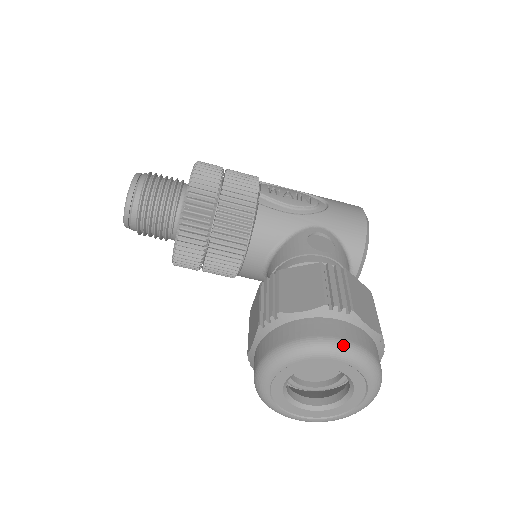
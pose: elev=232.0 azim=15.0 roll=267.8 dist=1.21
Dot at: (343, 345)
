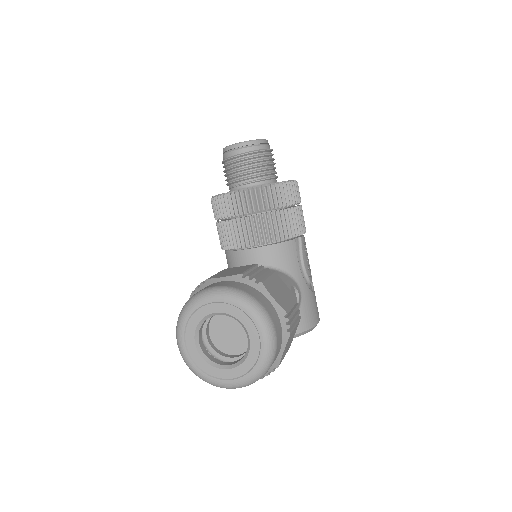
Dot at: (274, 336)
